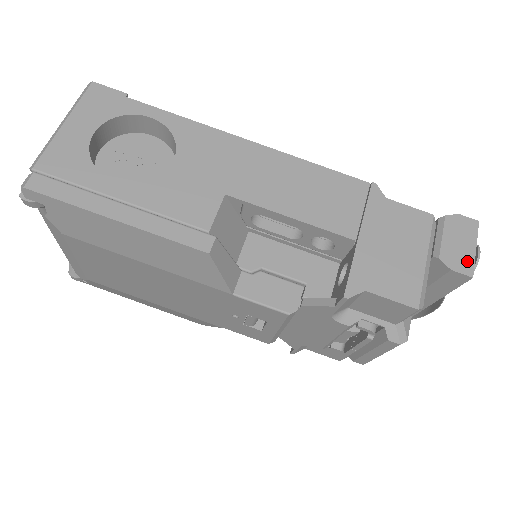
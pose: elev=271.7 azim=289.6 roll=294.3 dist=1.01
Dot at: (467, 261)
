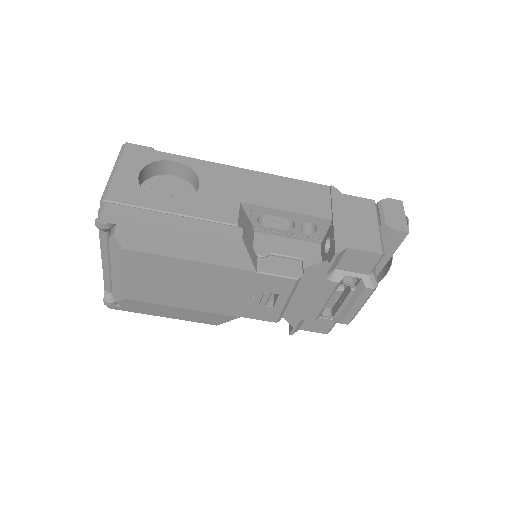
Dot at: (402, 224)
